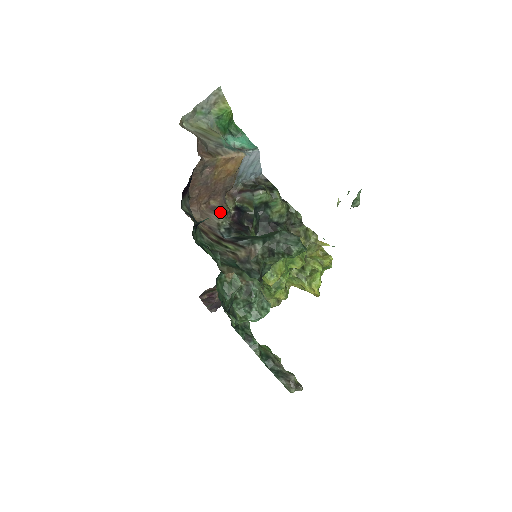
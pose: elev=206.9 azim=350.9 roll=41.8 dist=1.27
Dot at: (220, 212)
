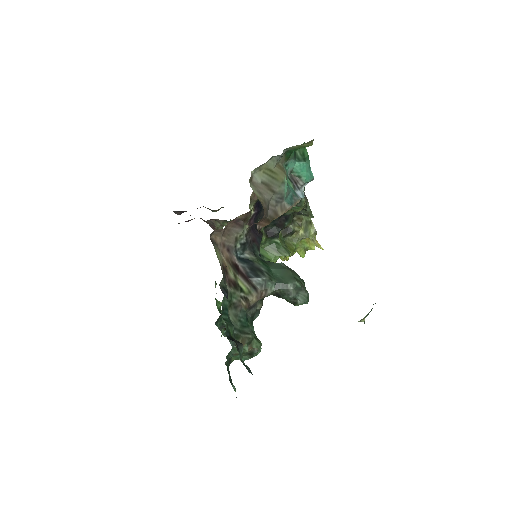
Dot at: (242, 224)
